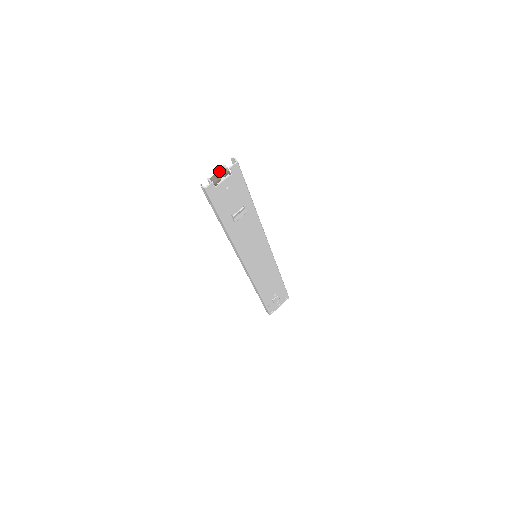
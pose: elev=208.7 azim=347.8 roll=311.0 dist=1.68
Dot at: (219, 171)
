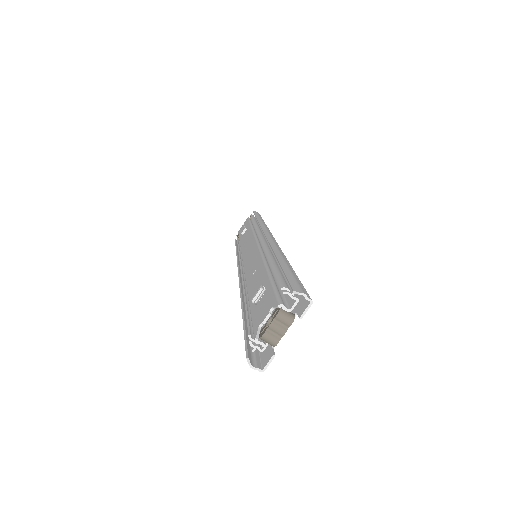
Dot at: (274, 320)
